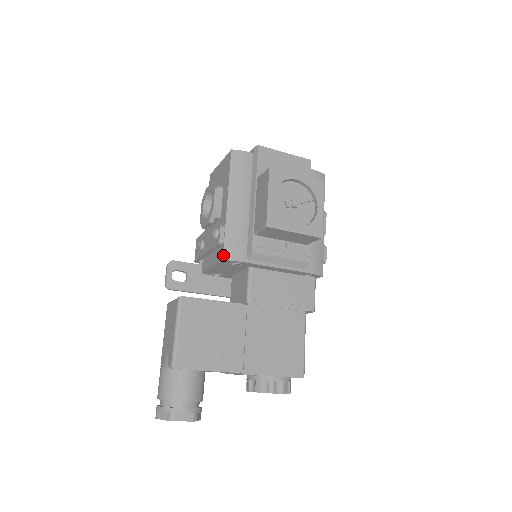
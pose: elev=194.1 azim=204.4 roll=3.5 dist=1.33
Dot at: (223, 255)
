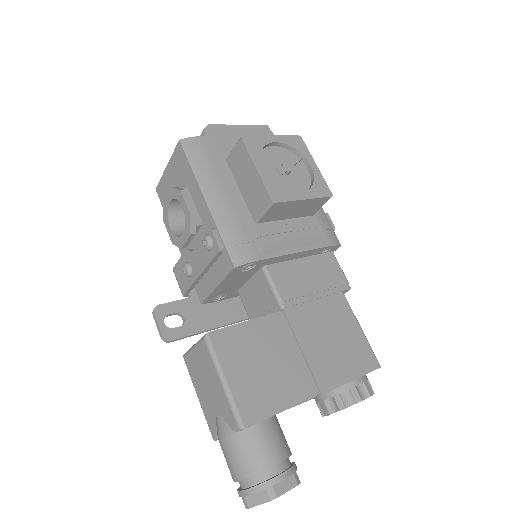
Dot at: (231, 262)
